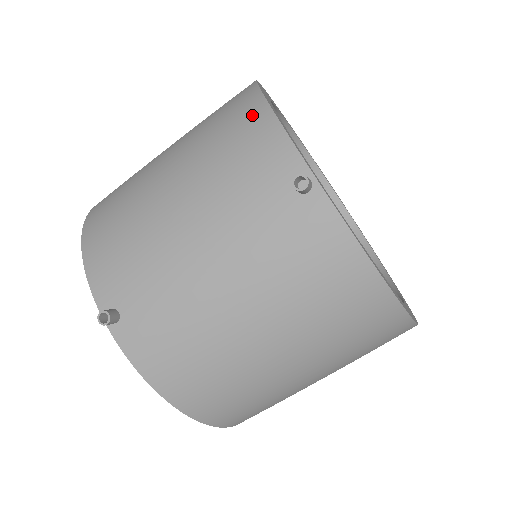
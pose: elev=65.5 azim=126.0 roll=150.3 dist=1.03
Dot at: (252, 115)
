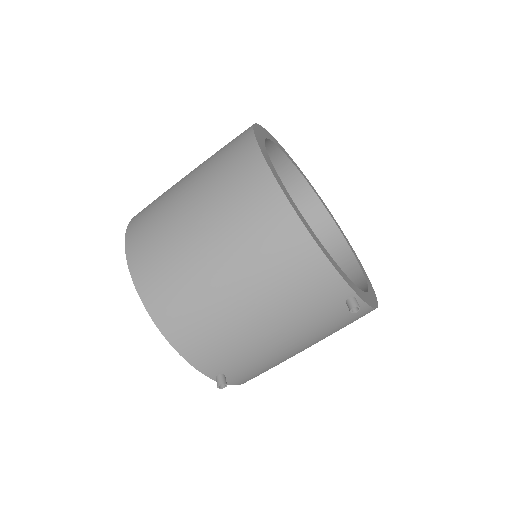
Dot at: (307, 257)
